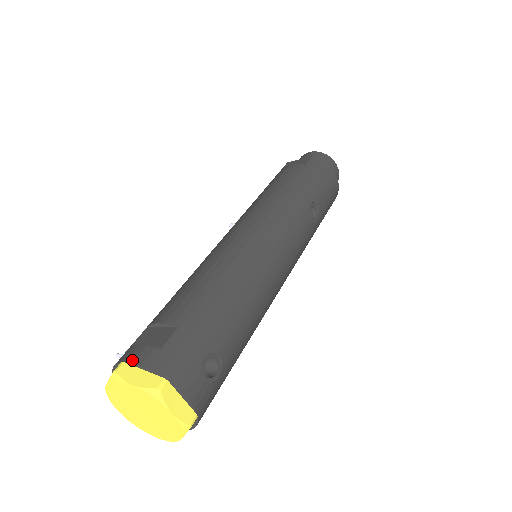
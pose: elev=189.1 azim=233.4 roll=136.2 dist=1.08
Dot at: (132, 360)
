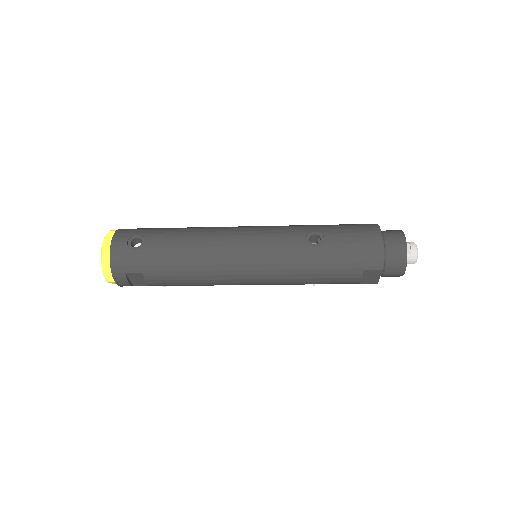
Dot at: occluded
